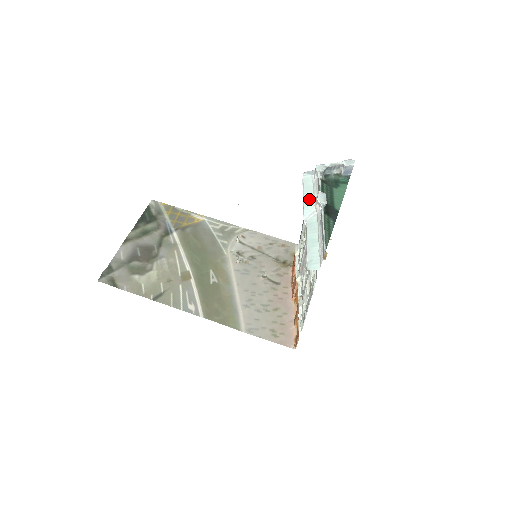
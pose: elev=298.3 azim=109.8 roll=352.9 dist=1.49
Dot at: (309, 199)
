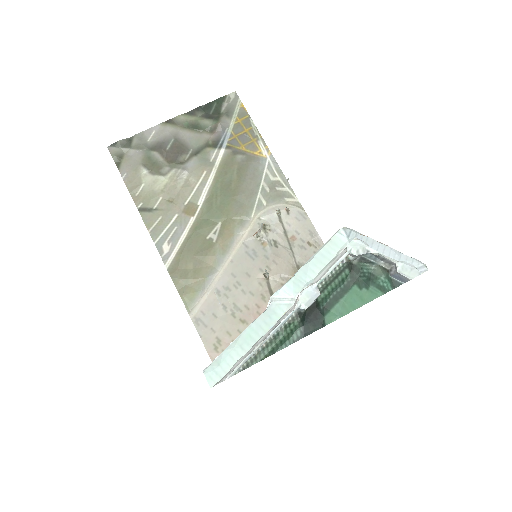
Dot at: (307, 274)
